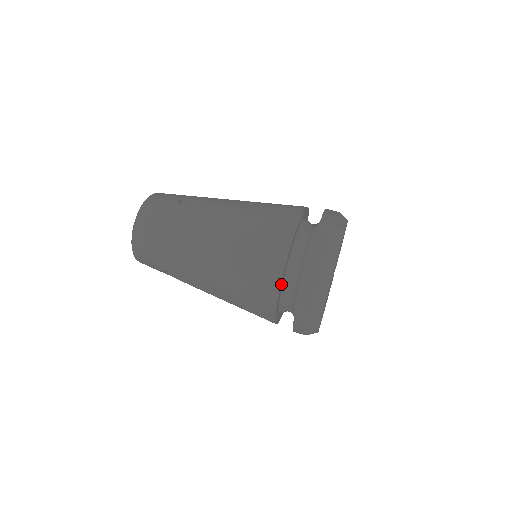
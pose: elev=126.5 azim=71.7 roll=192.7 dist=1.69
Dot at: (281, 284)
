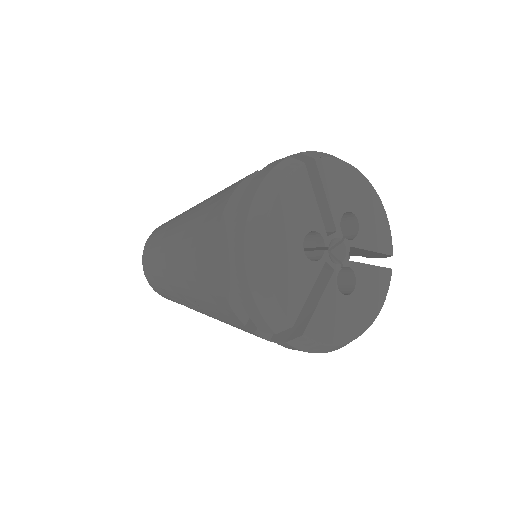
Dot at: (223, 260)
